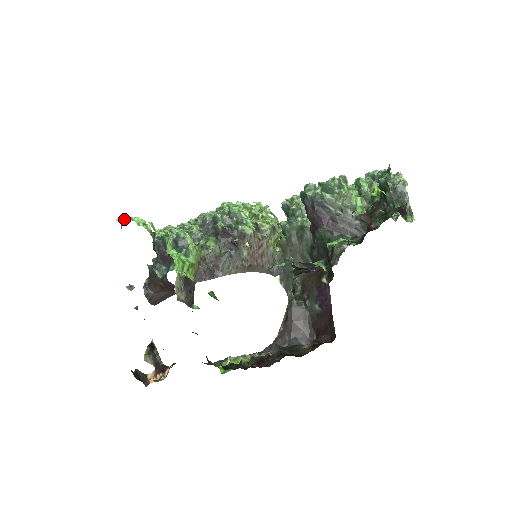
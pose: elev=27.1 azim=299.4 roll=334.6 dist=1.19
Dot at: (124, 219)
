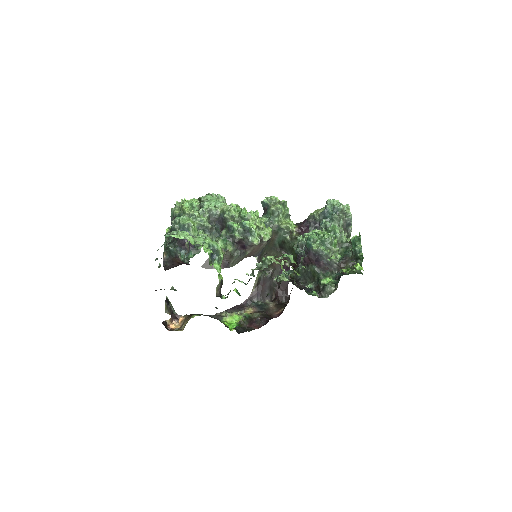
Dot at: (179, 236)
